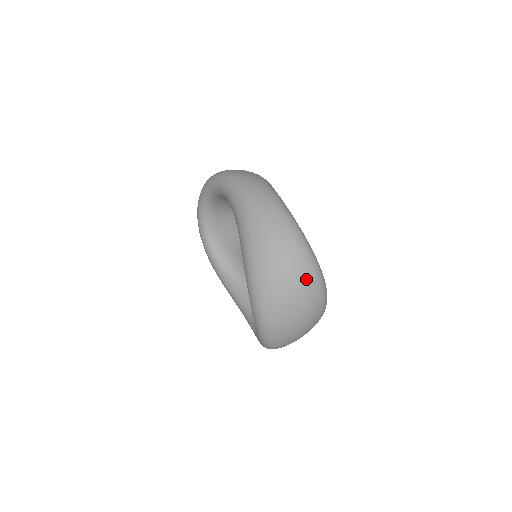
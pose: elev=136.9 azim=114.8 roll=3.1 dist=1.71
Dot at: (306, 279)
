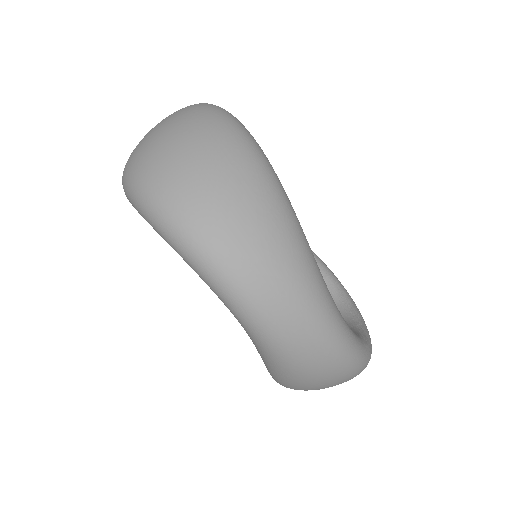
Dot at: occluded
